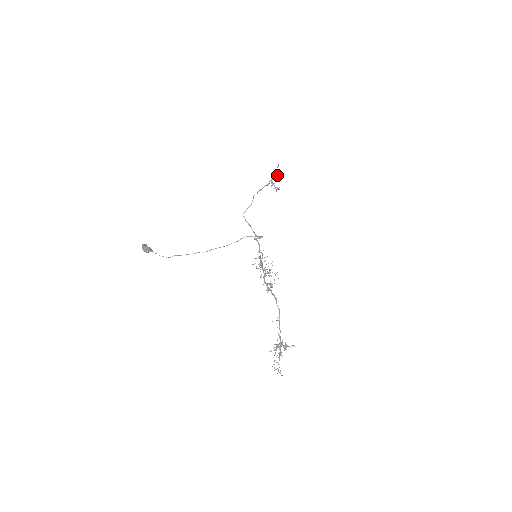
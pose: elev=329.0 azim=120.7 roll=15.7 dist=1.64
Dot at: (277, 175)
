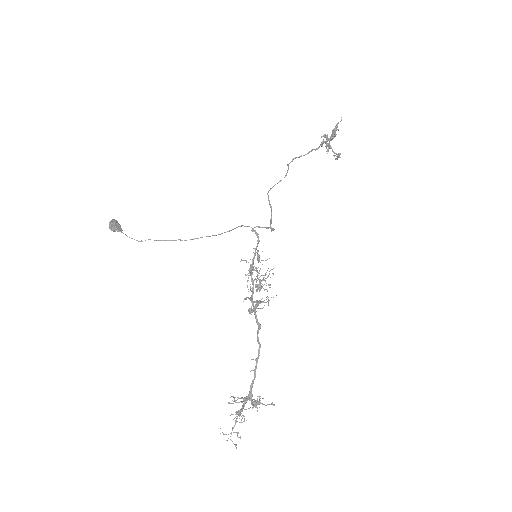
Dot at: (331, 134)
